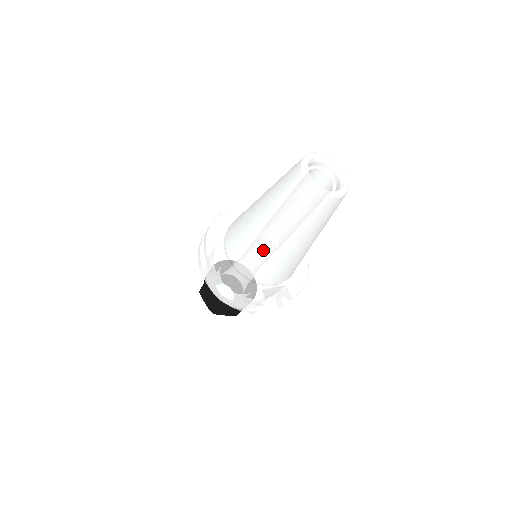
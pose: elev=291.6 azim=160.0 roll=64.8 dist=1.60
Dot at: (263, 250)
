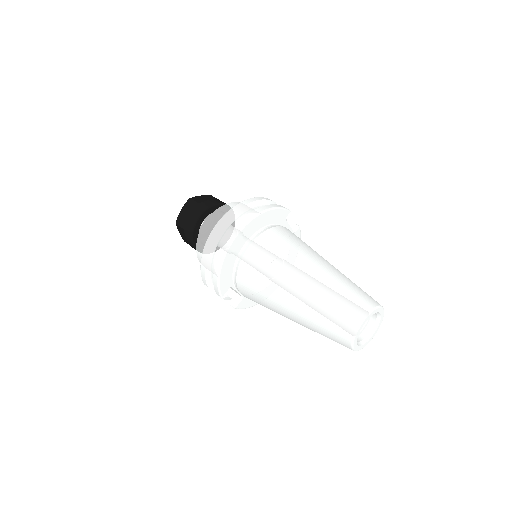
Dot at: (273, 288)
